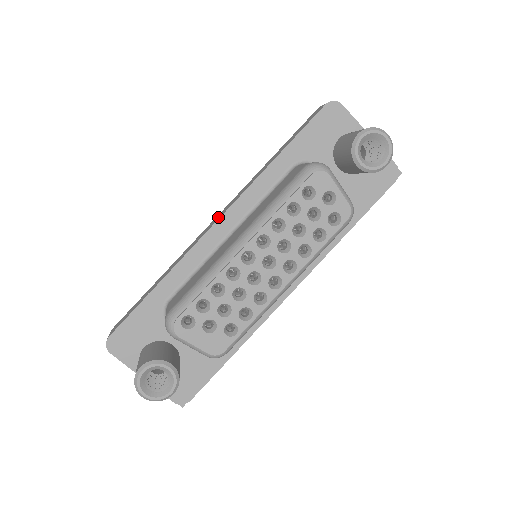
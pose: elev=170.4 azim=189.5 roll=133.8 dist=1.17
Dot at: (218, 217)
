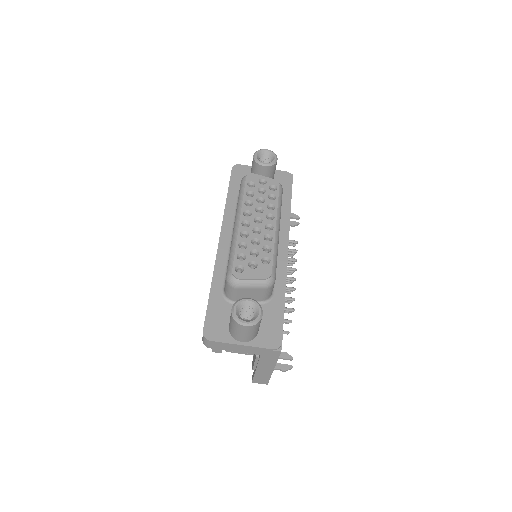
Dot at: occluded
